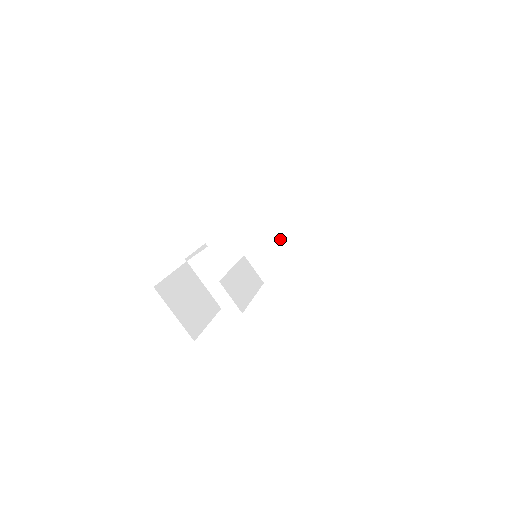
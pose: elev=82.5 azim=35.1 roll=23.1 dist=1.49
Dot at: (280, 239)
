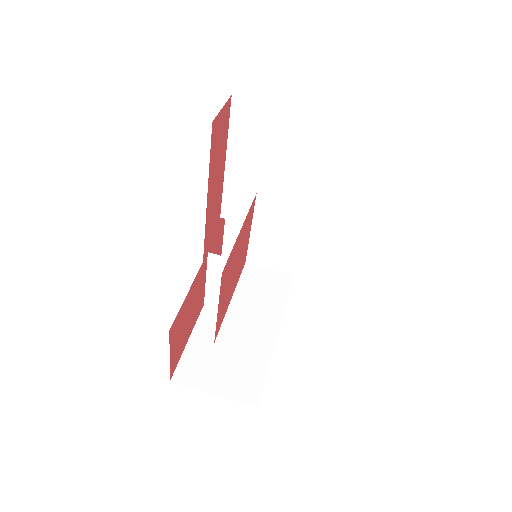
Dot at: (262, 219)
